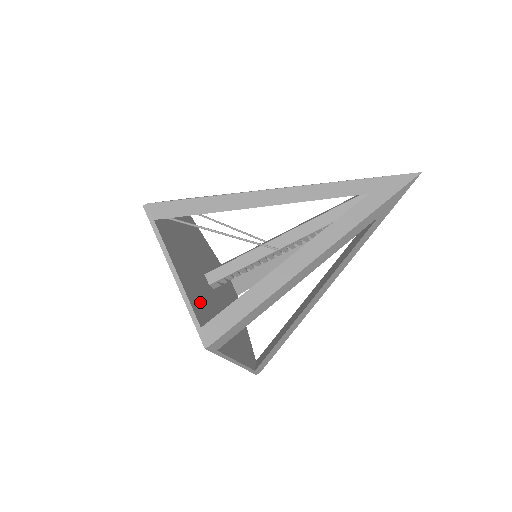
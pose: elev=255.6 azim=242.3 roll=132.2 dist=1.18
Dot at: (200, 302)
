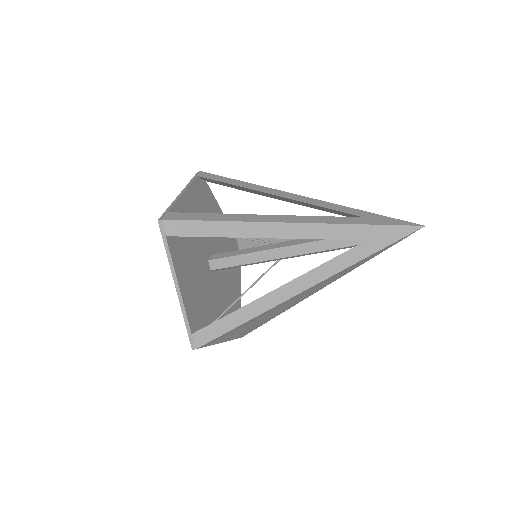
Dot at: occluded
